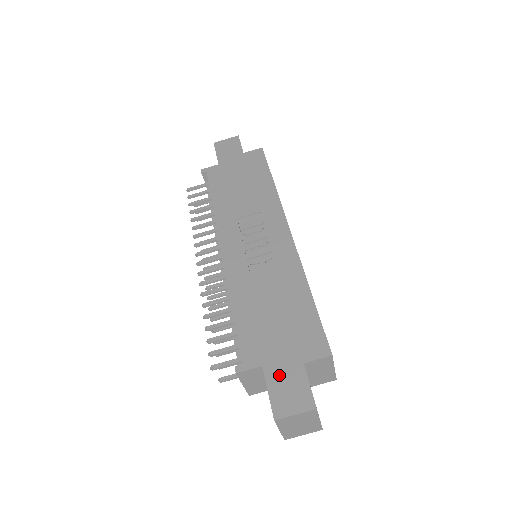
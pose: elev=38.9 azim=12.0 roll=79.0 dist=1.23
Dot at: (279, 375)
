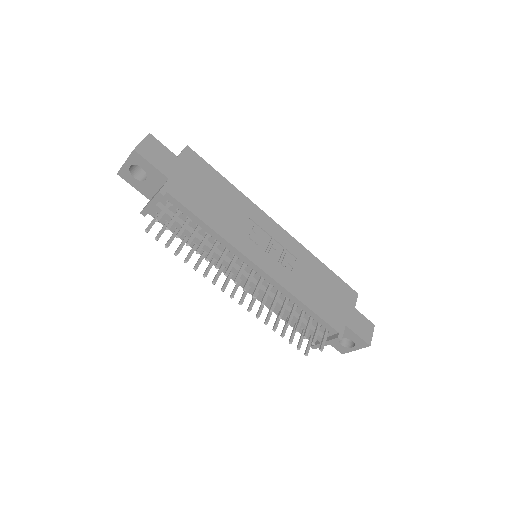
Dot at: (354, 323)
